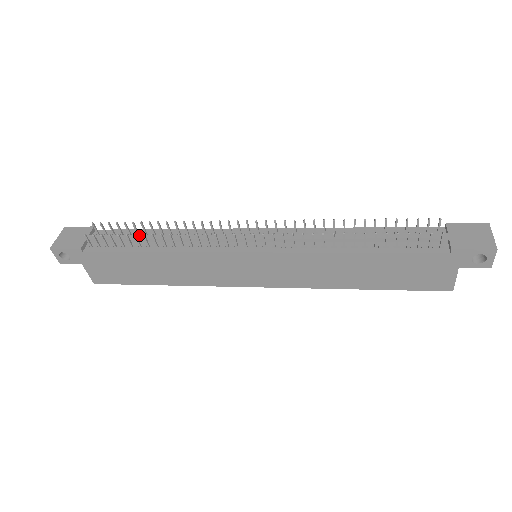
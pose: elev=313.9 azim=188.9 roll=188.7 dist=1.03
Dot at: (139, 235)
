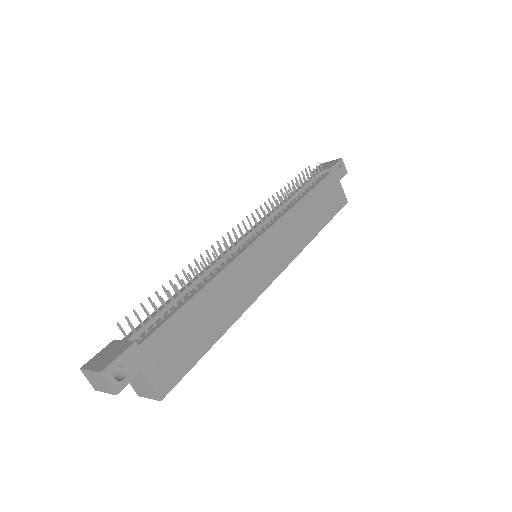
Dot at: (170, 299)
